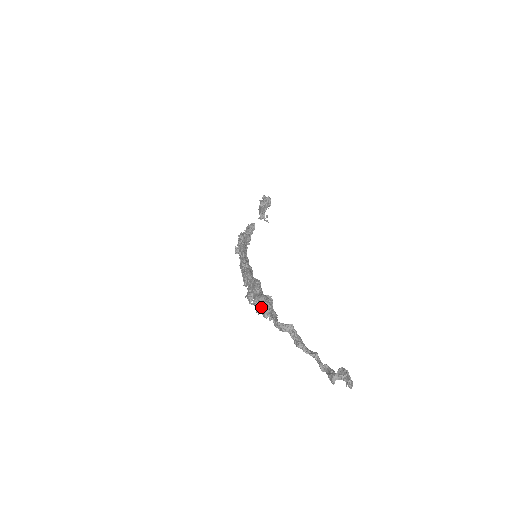
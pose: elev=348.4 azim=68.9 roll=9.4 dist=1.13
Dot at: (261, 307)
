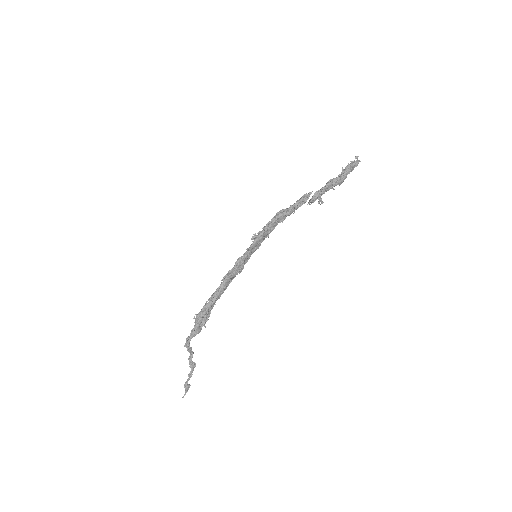
Dot at: (195, 323)
